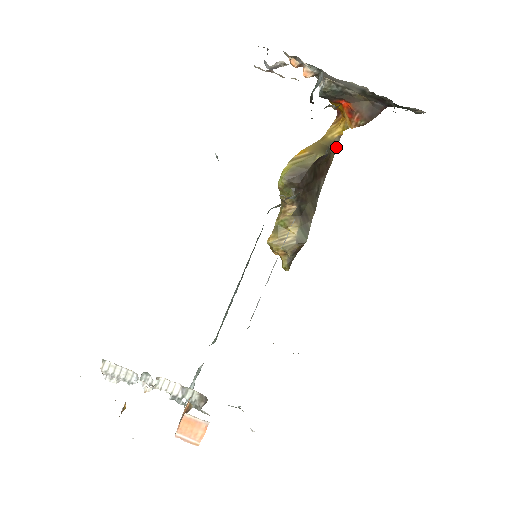
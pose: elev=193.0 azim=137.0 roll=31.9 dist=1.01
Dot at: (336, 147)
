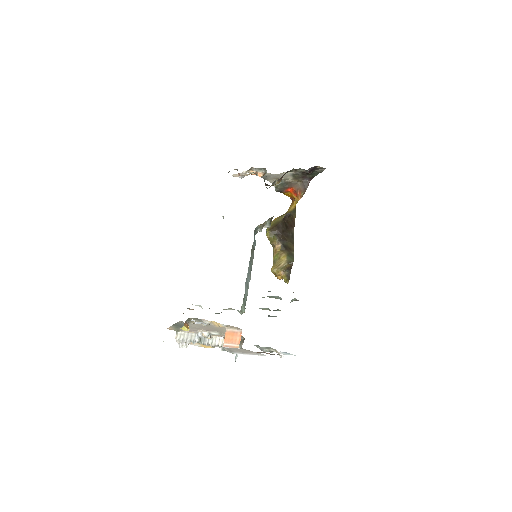
Dot at: (295, 212)
